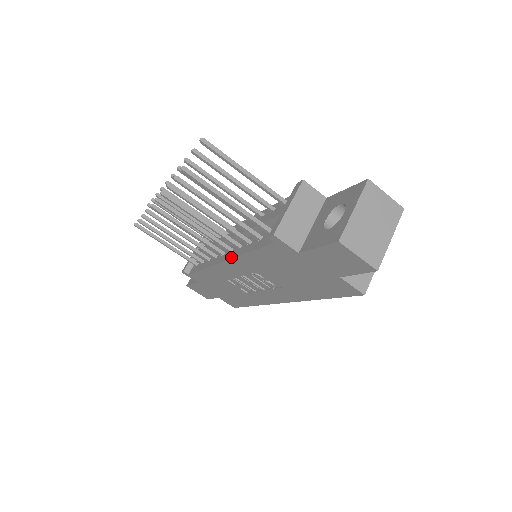
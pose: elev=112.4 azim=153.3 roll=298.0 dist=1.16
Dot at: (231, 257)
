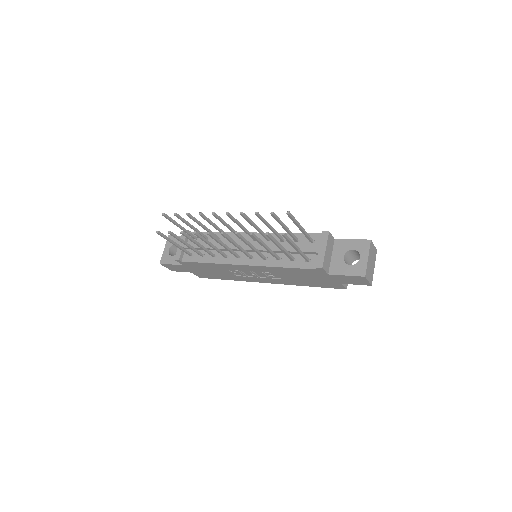
Dot at: (258, 265)
